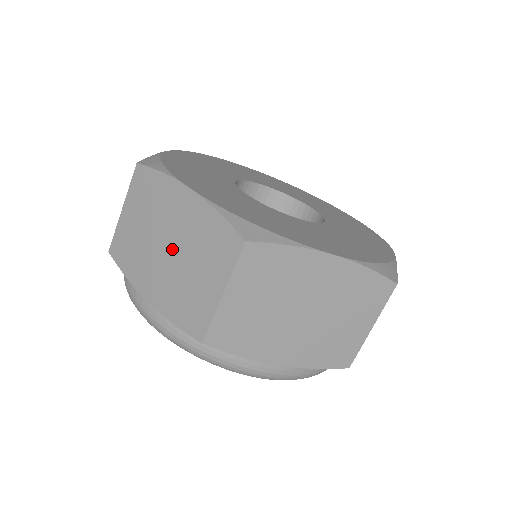
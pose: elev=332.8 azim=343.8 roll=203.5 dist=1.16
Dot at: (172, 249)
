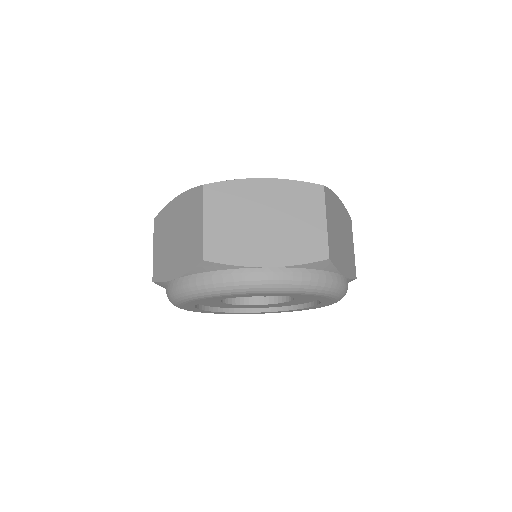
Dot at: (178, 235)
